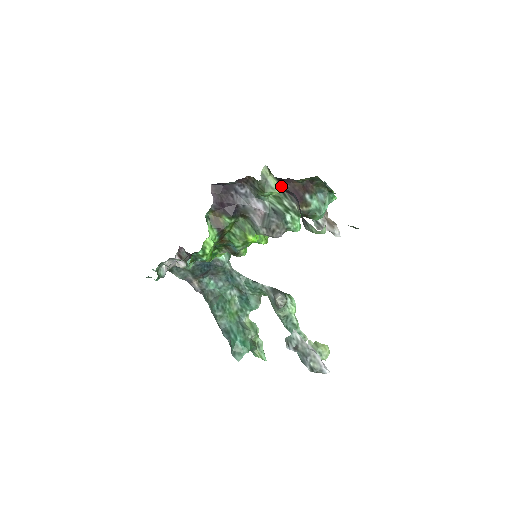
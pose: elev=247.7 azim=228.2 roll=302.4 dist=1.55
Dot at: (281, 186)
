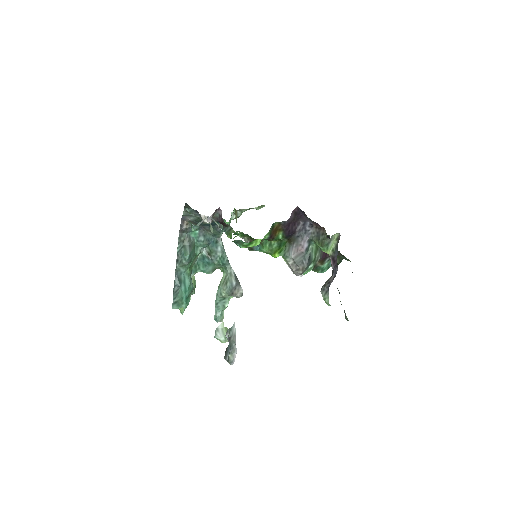
Dot at: (333, 252)
